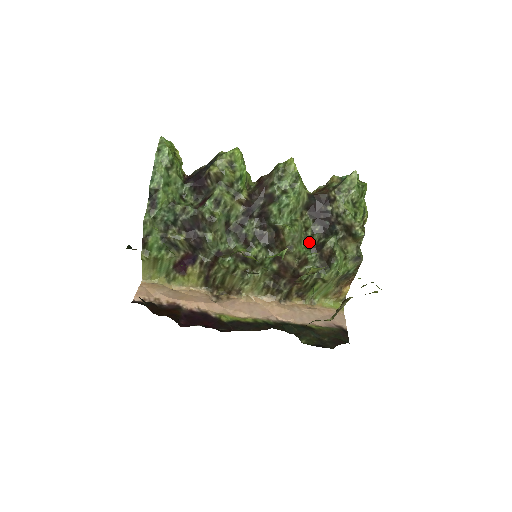
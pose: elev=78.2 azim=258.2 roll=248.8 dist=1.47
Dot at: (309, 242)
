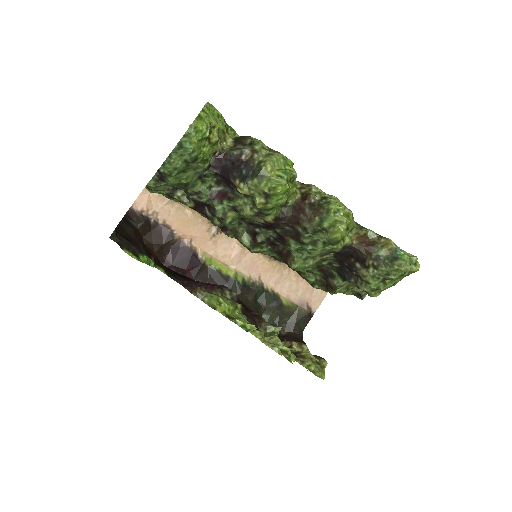
Dot at: occluded
